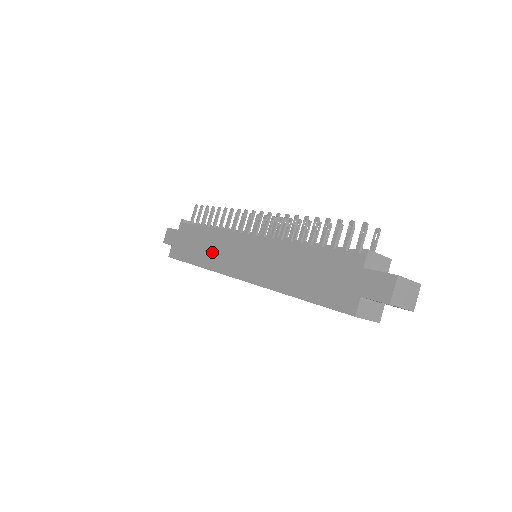
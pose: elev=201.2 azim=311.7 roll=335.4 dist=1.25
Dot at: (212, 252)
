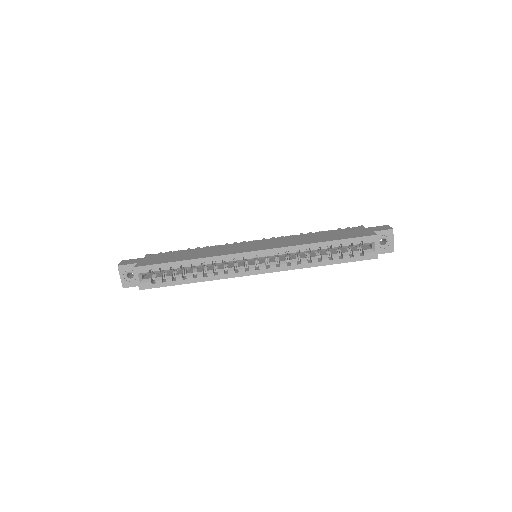
Dot at: (211, 252)
